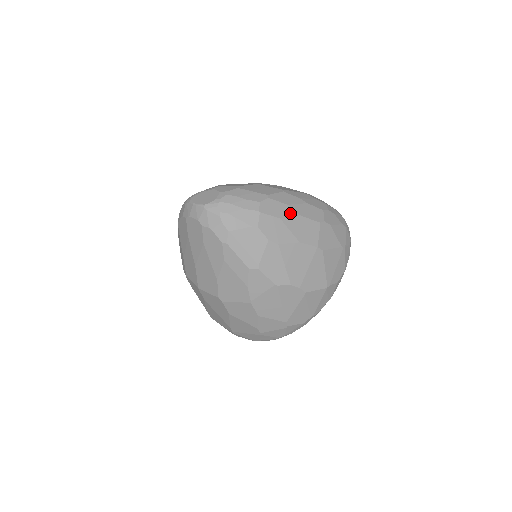
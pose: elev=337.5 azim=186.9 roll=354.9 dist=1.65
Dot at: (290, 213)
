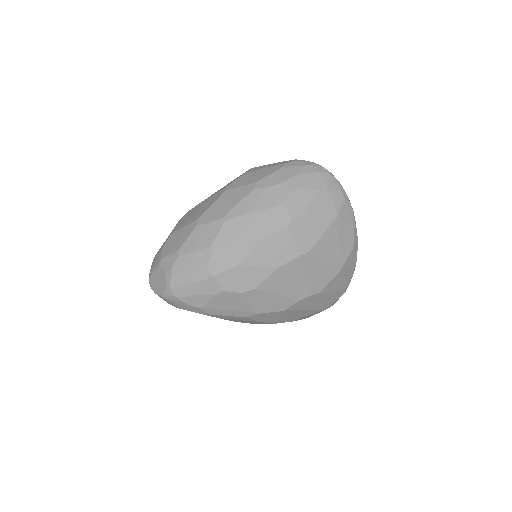
Dot at: (246, 248)
